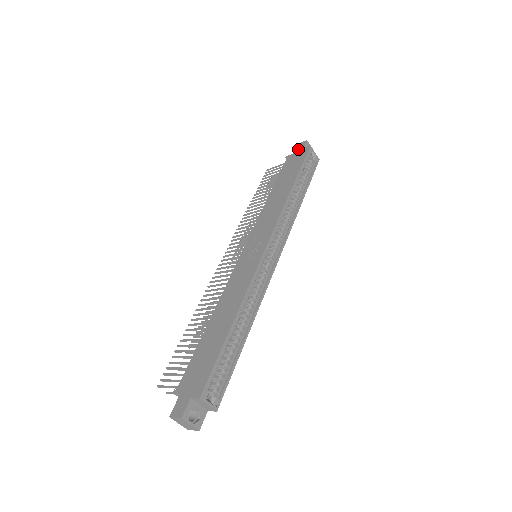
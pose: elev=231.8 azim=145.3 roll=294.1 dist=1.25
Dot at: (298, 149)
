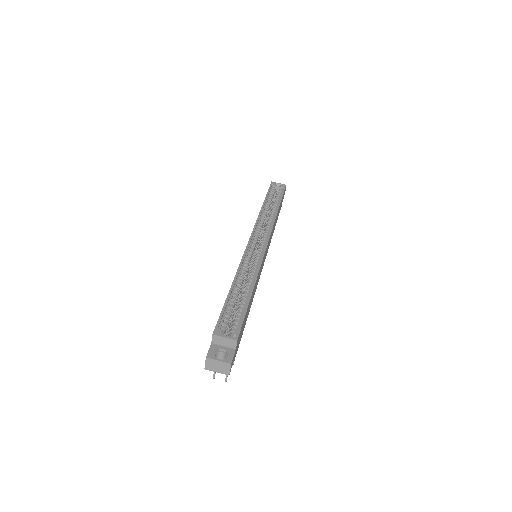
Dot at: occluded
